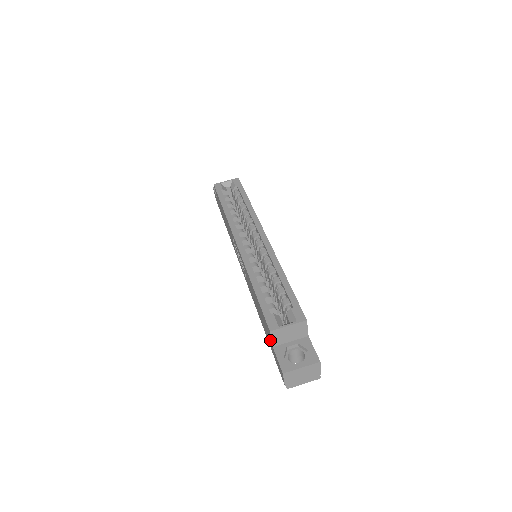
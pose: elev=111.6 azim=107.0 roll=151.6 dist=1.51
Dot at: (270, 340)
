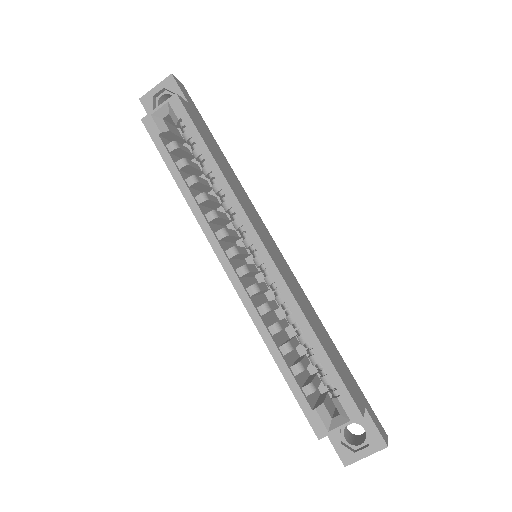
Dot at: occluded
